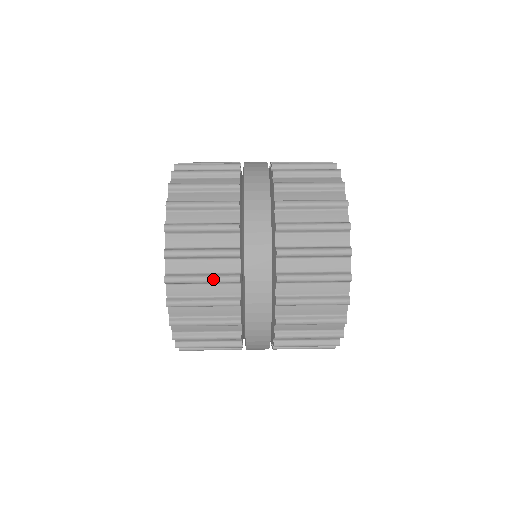
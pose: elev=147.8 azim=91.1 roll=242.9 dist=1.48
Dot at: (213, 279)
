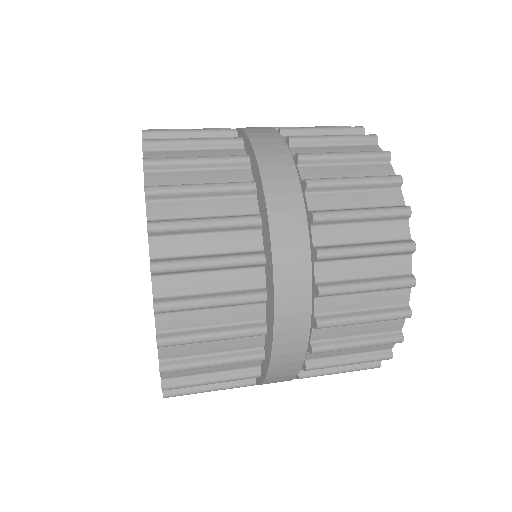
Dot at: (228, 300)
